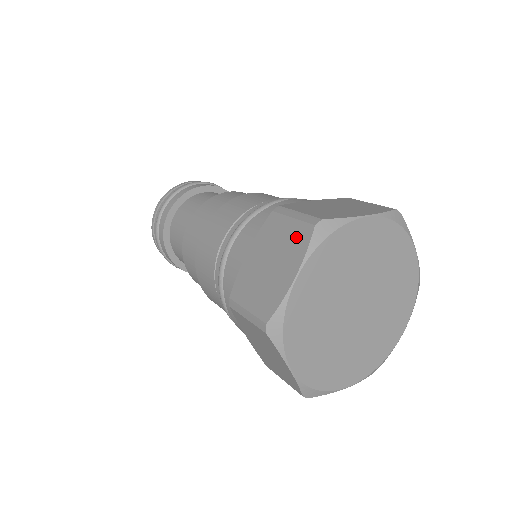
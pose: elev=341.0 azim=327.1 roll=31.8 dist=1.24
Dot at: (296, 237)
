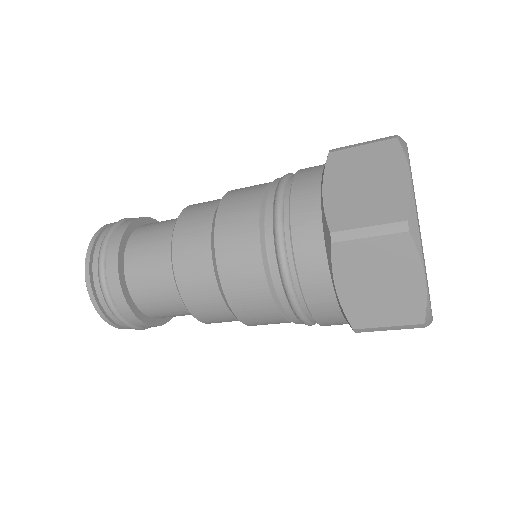
Dot at: (382, 153)
